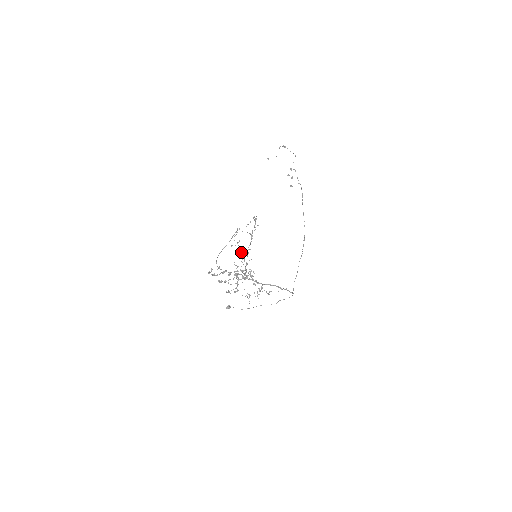
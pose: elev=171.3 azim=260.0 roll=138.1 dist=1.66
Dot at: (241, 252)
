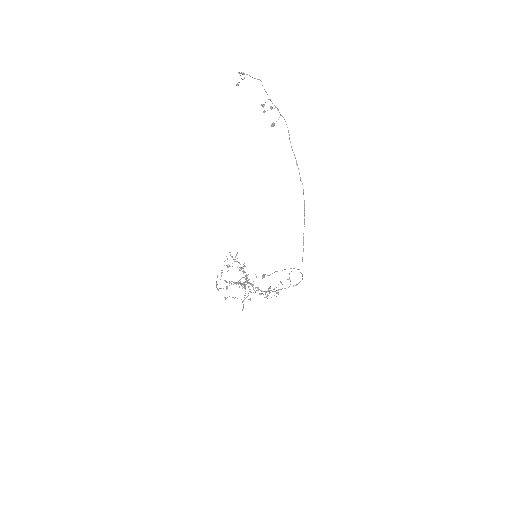
Dot at: (229, 296)
